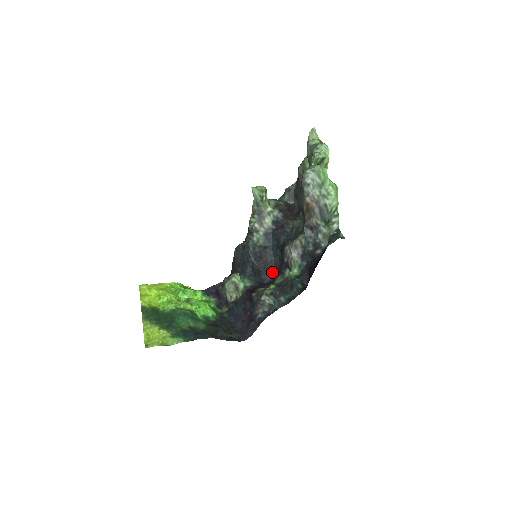
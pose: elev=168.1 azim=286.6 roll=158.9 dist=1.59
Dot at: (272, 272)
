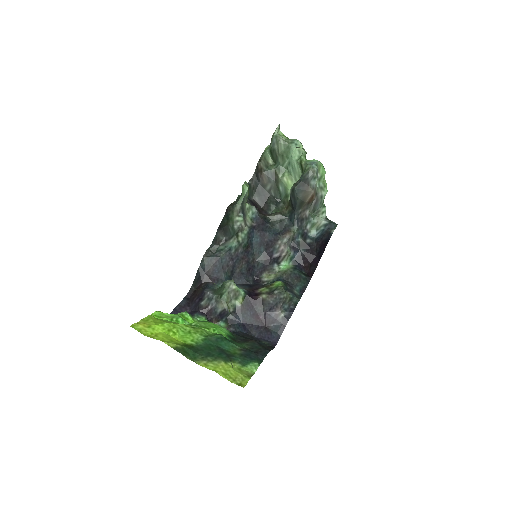
Dot at: (254, 271)
